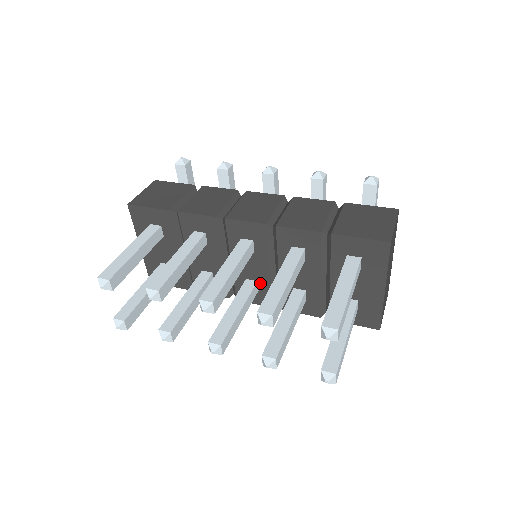
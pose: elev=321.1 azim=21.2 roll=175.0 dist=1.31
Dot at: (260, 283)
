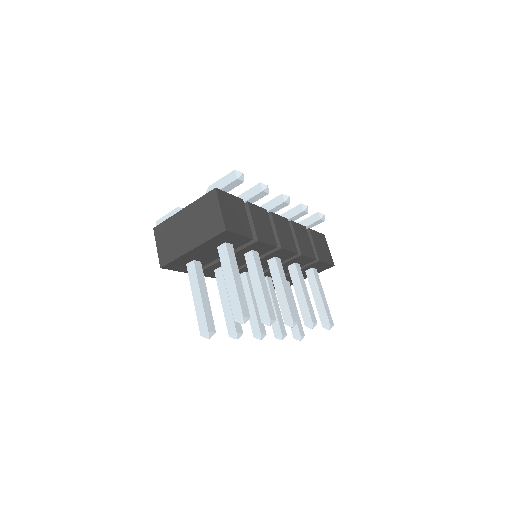
Dot at: occluded
